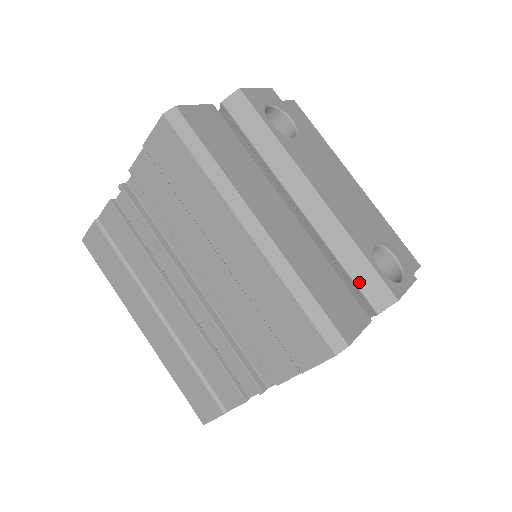
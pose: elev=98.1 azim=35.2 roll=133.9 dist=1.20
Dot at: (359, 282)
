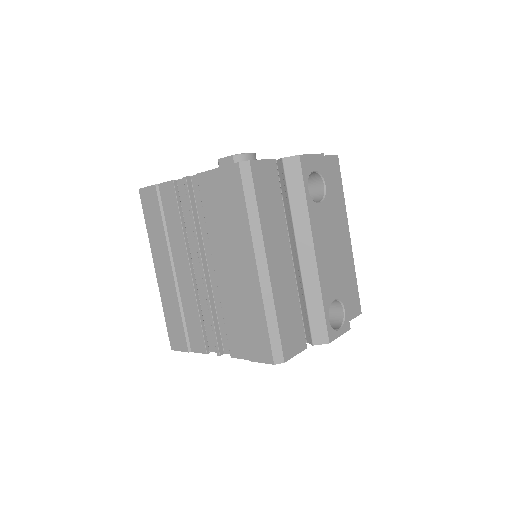
Dot at: (312, 321)
